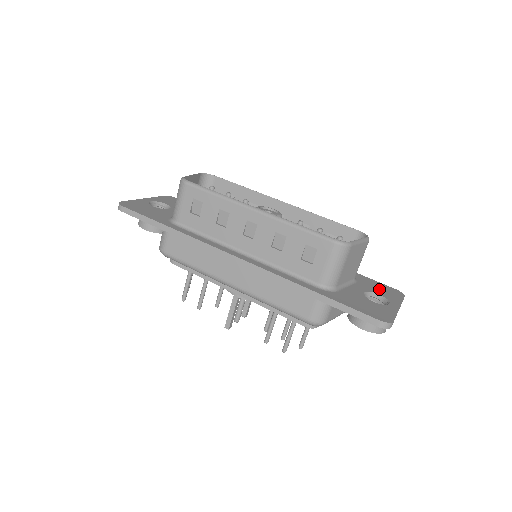
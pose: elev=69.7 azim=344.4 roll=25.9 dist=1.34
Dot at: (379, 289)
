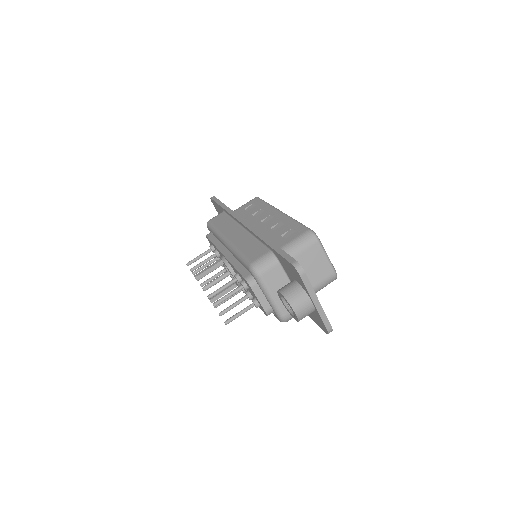
Dot at: occluded
